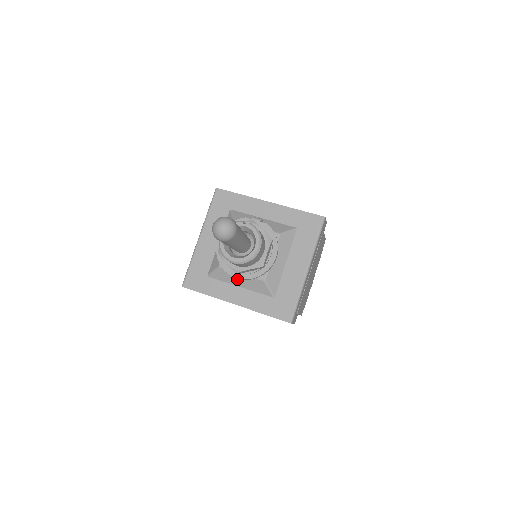
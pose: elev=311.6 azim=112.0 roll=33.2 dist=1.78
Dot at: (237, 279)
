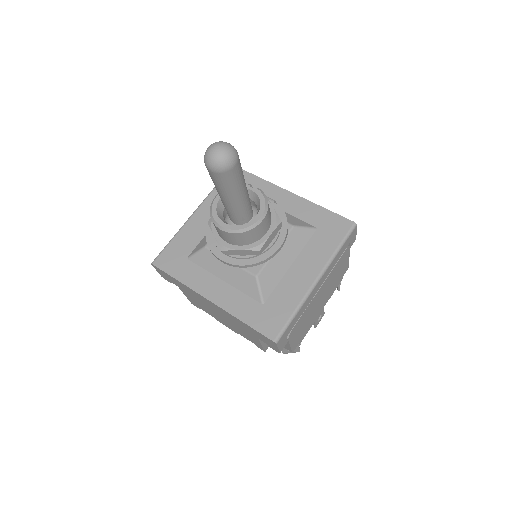
Dot at: (222, 268)
